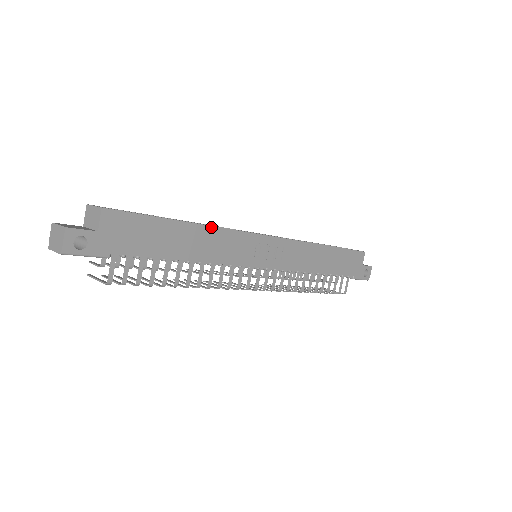
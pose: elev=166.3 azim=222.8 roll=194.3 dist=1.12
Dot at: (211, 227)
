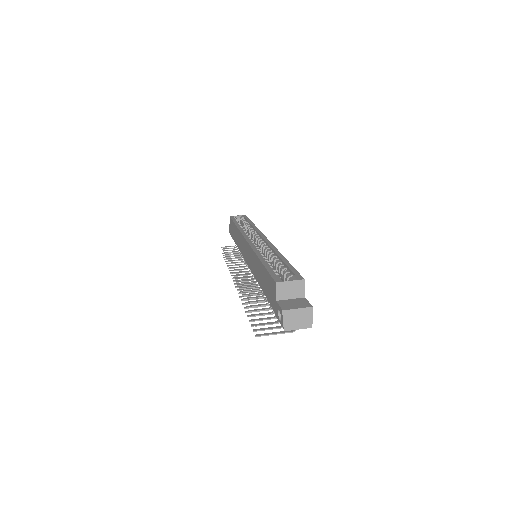
Dot at: (279, 253)
